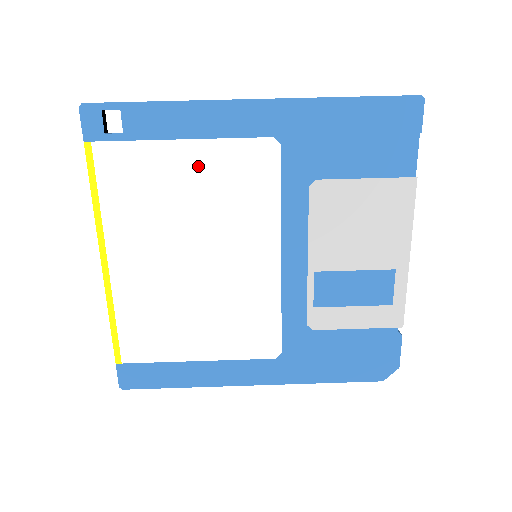
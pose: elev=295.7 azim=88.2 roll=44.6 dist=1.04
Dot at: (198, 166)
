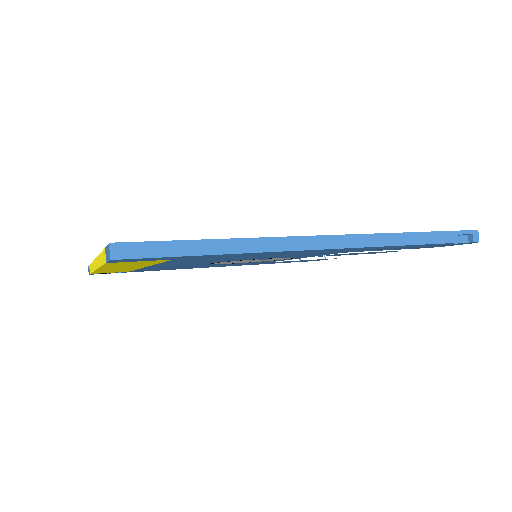
Dot at: occluded
